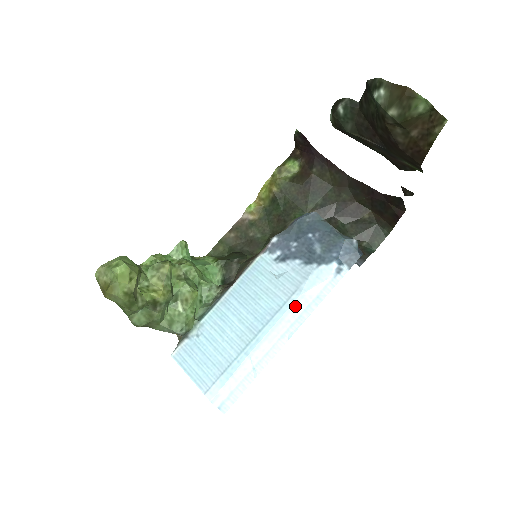
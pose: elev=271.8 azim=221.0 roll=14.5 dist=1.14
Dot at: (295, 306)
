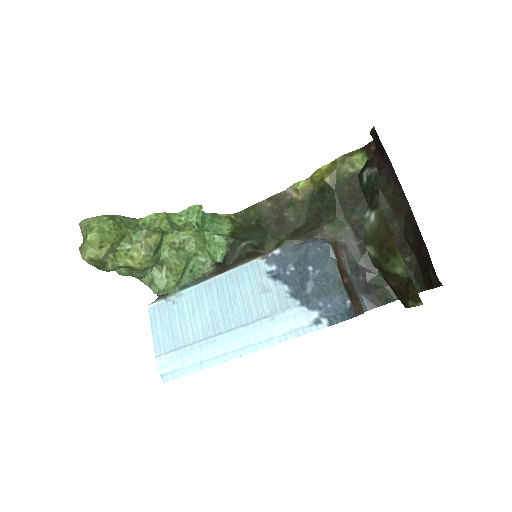
Dot at: (260, 331)
